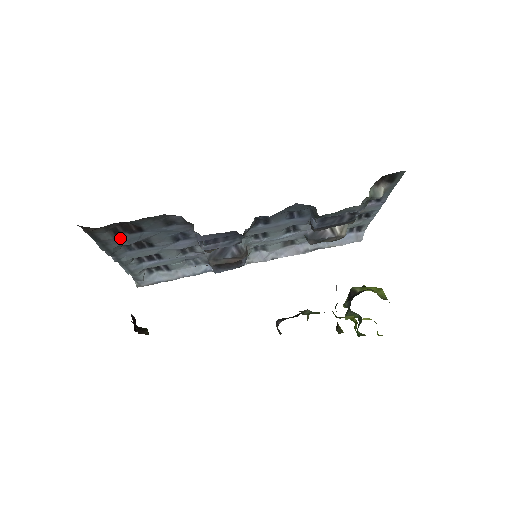
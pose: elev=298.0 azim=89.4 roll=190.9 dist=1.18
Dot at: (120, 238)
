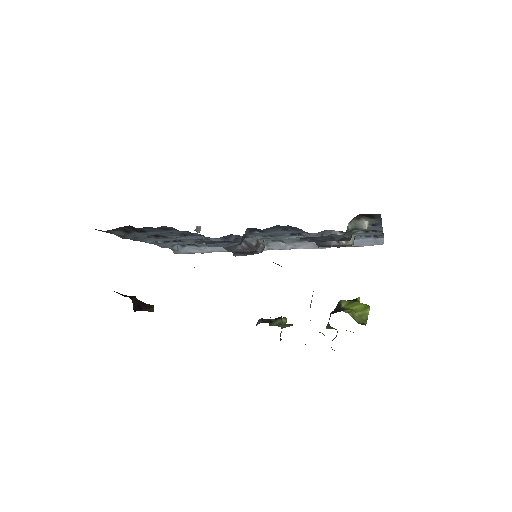
Dot at: (132, 234)
